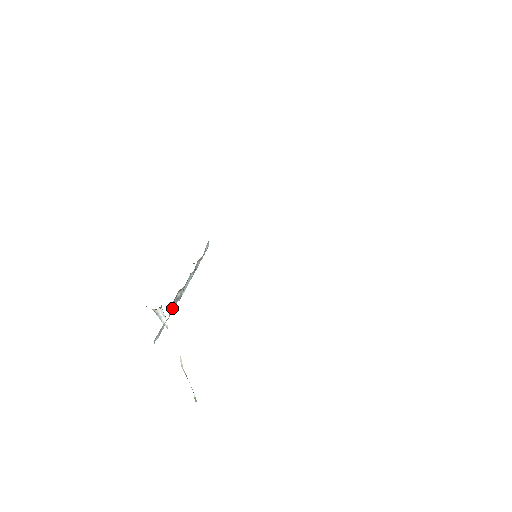
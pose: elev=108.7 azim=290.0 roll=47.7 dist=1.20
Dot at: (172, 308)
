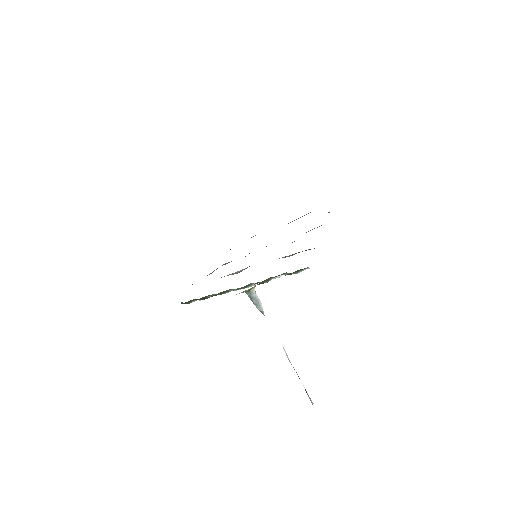
Dot at: occluded
